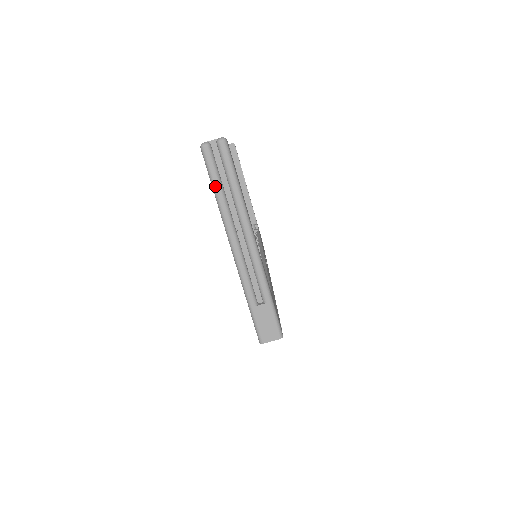
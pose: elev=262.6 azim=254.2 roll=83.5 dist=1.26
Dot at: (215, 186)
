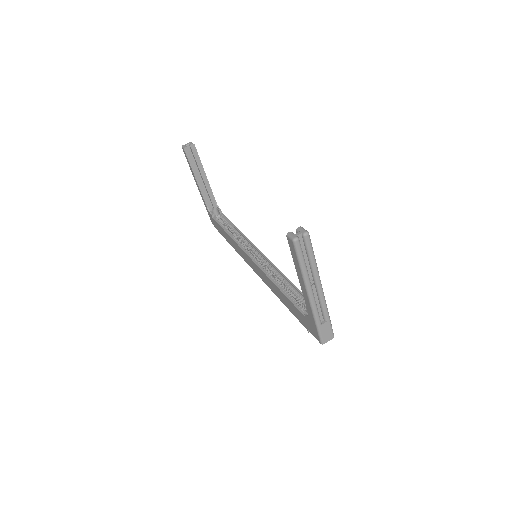
Dot at: (302, 263)
